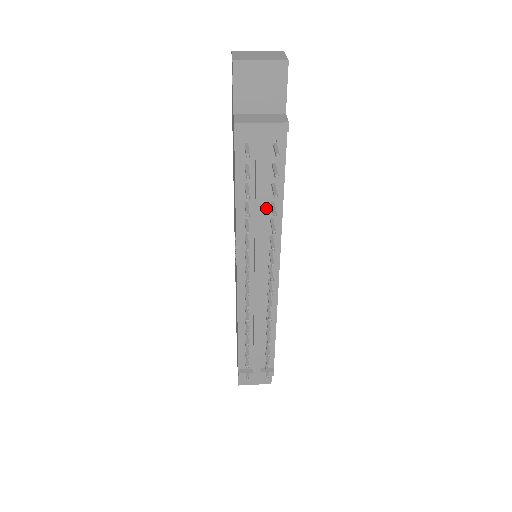
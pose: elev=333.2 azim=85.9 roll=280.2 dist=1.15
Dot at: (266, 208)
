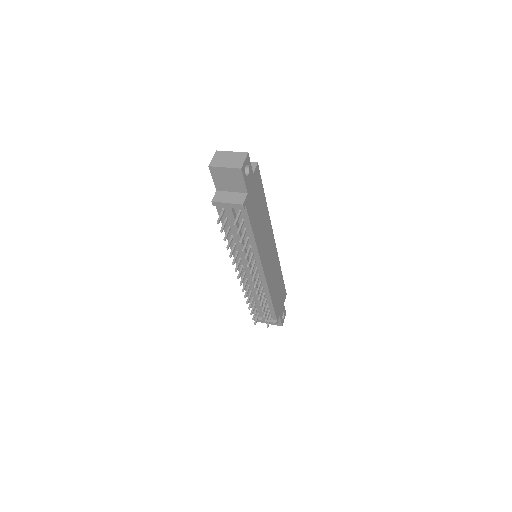
Dot at: (245, 240)
